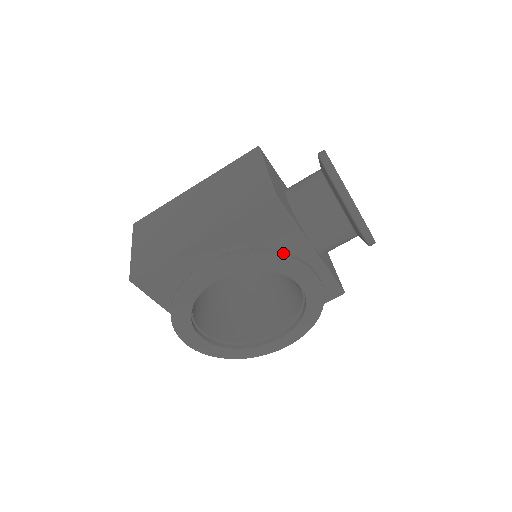
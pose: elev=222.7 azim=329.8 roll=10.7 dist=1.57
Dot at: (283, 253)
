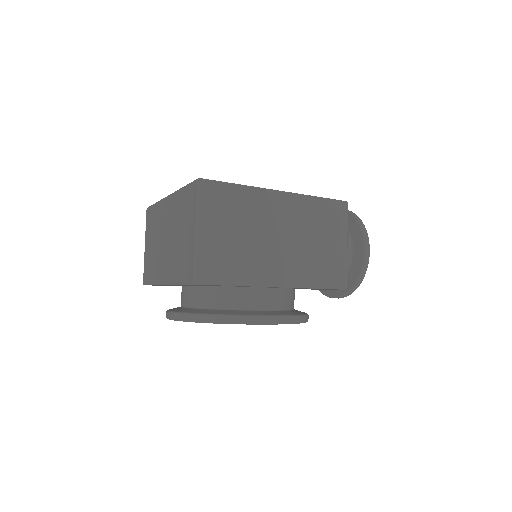
Dot at: occluded
